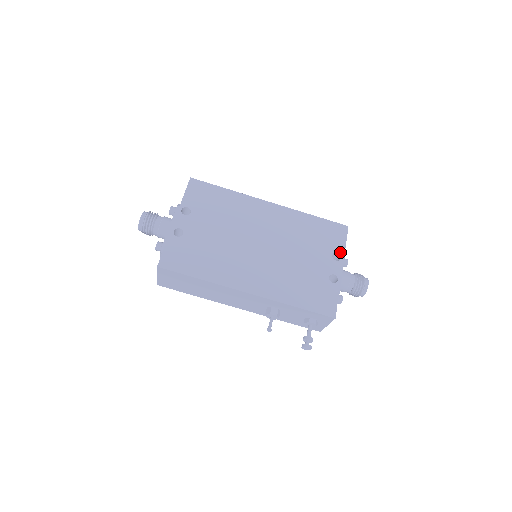
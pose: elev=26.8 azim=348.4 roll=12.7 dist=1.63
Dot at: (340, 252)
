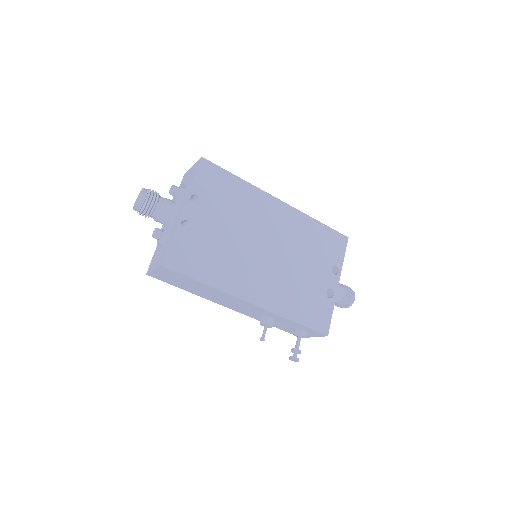
Dot at: (339, 265)
